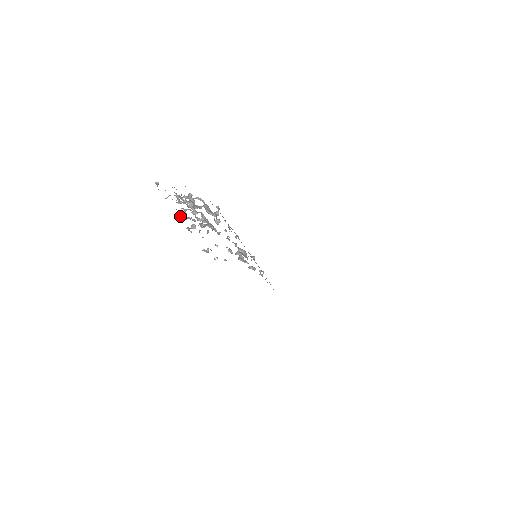
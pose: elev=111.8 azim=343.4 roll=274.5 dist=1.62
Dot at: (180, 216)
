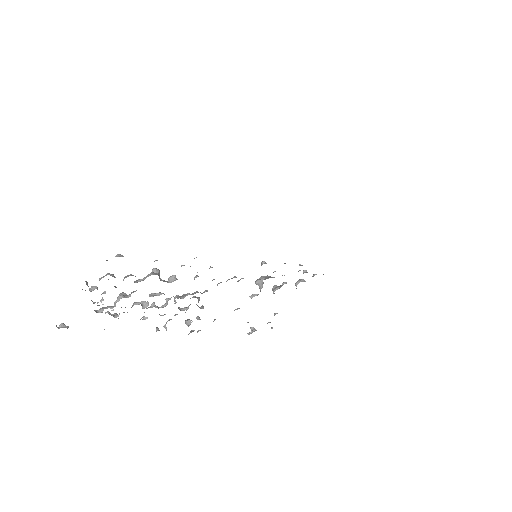
Dot at: (157, 330)
